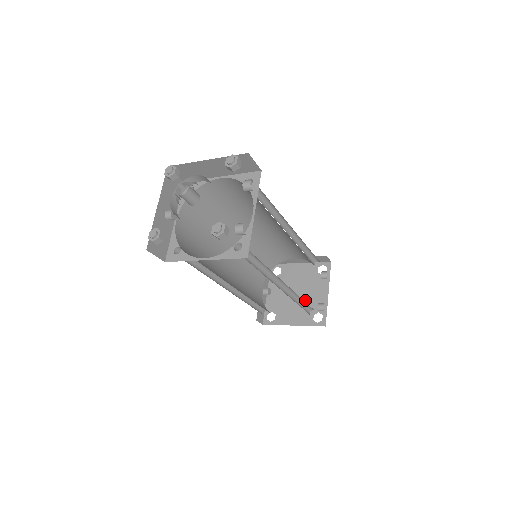
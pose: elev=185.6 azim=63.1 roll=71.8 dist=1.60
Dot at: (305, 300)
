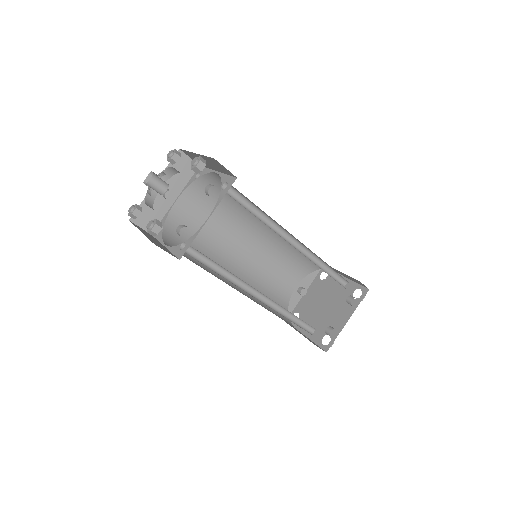
Dot at: (327, 316)
